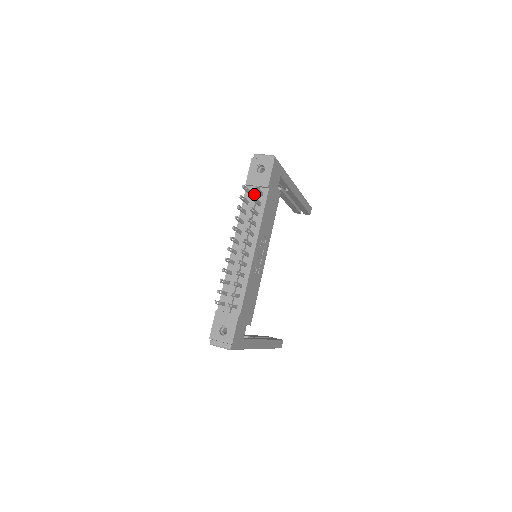
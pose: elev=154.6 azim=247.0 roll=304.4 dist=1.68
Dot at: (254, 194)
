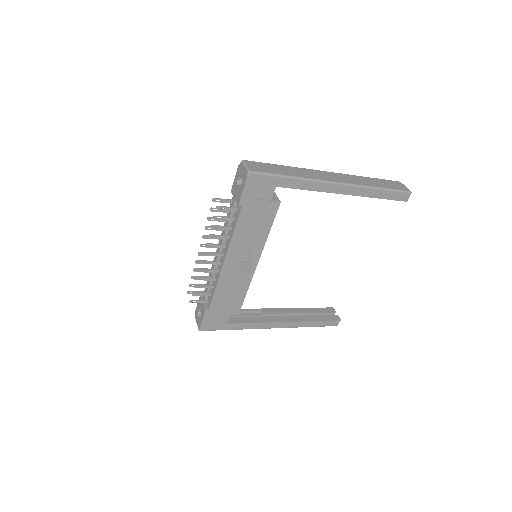
Dot at: (231, 206)
